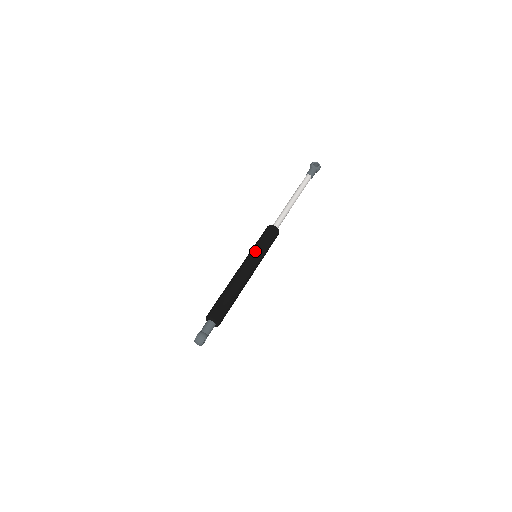
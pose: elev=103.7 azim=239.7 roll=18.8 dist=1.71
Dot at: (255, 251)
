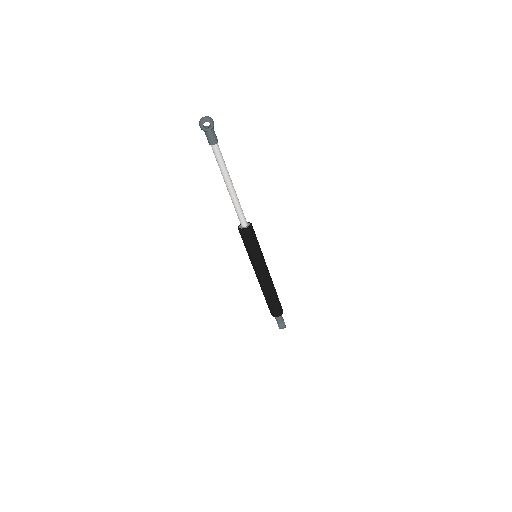
Dot at: (255, 260)
